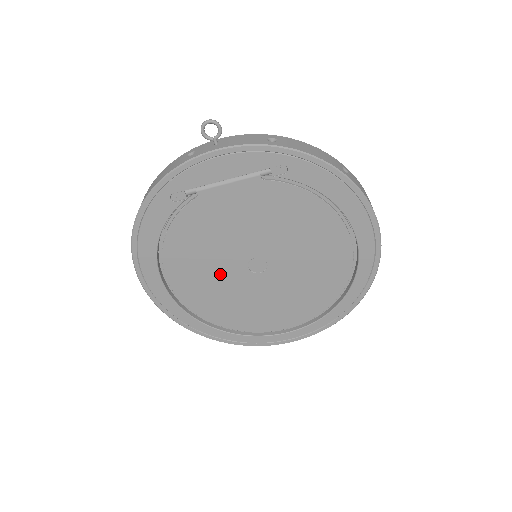
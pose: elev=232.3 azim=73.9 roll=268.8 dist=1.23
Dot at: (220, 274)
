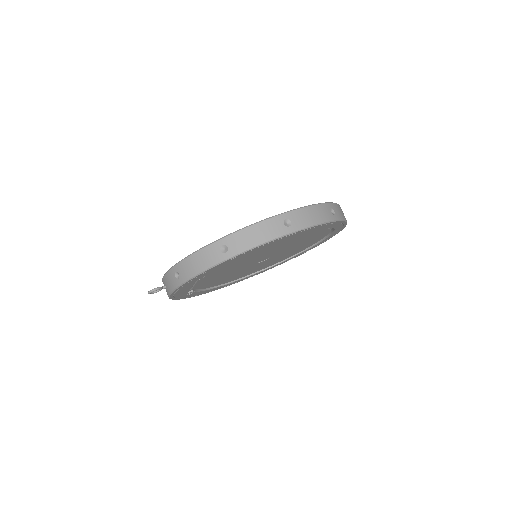
Dot at: occluded
